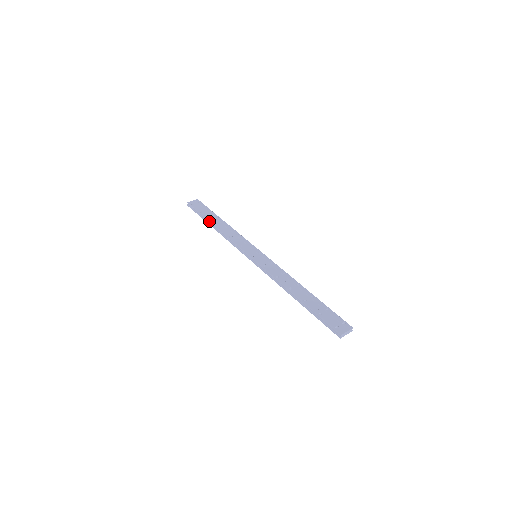
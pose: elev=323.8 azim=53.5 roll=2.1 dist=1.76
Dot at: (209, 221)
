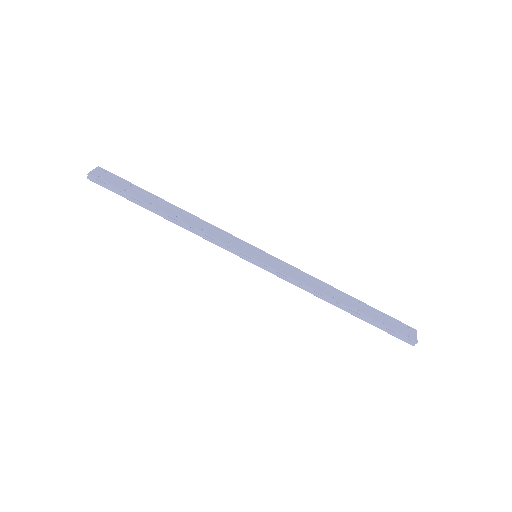
Dot at: (152, 206)
